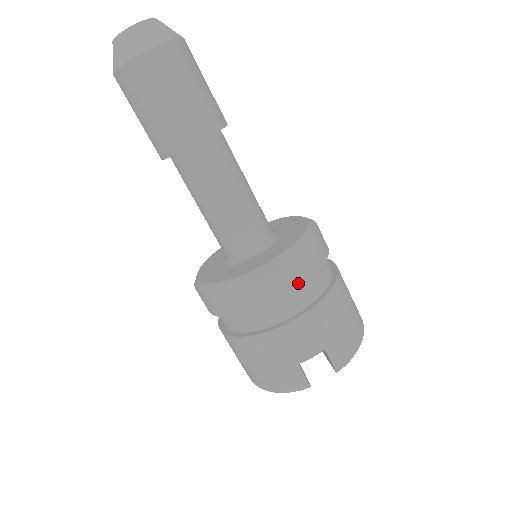
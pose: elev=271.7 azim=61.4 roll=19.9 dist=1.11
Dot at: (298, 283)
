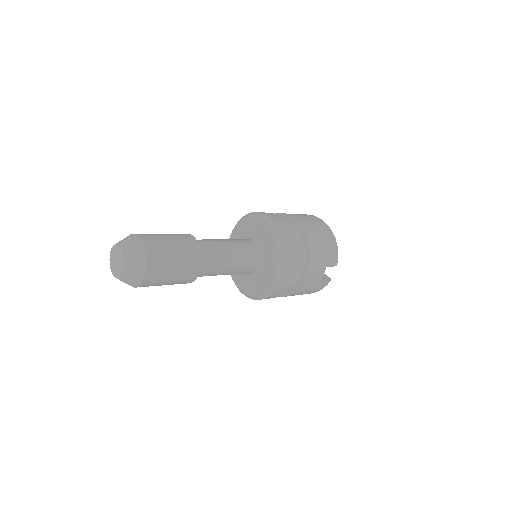
Dot at: (295, 265)
